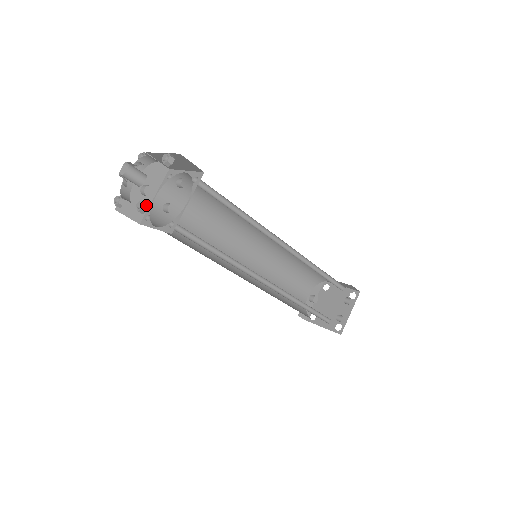
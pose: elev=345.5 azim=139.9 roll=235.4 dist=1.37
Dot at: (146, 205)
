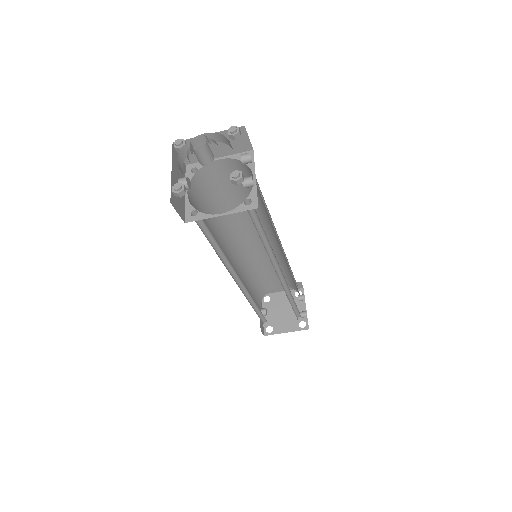
Dot at: (242, 174)
